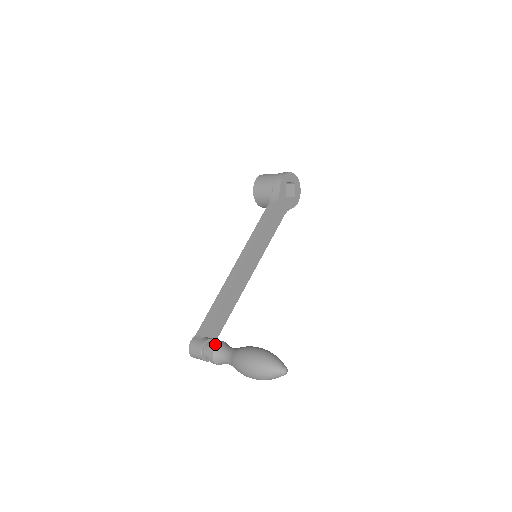
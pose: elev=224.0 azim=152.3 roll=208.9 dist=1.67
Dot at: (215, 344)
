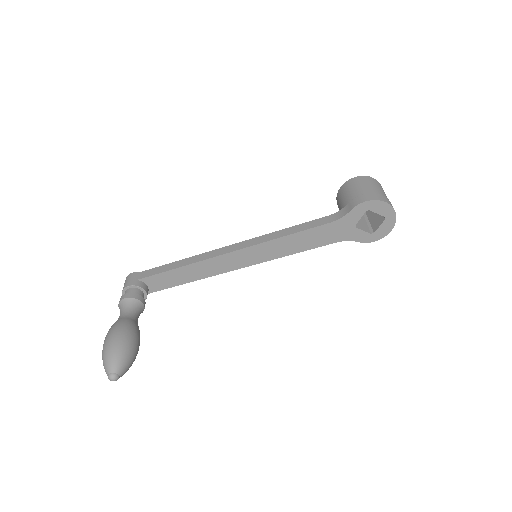
Dot at: (129, 295)
